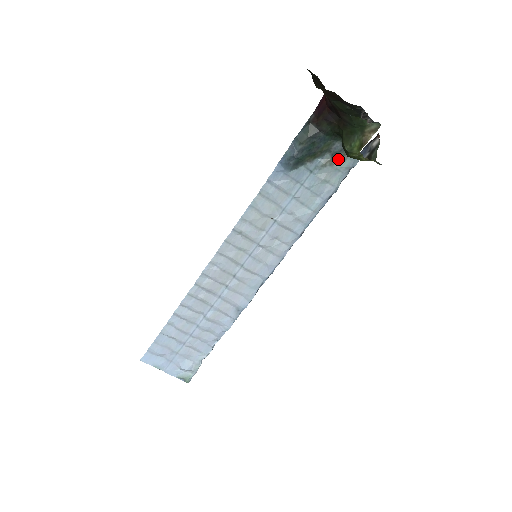
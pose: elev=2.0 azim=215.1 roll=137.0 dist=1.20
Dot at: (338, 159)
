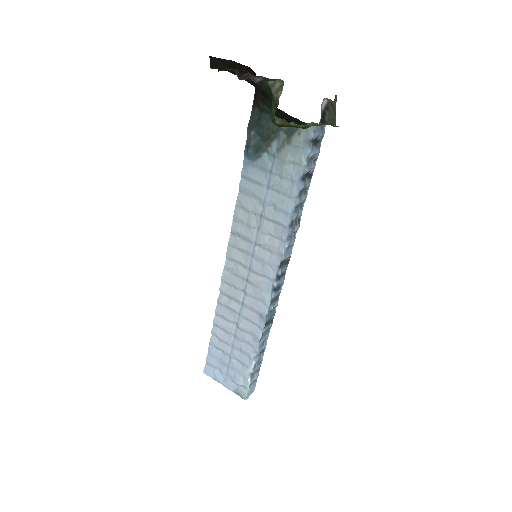
Dot at: (293, 135)
